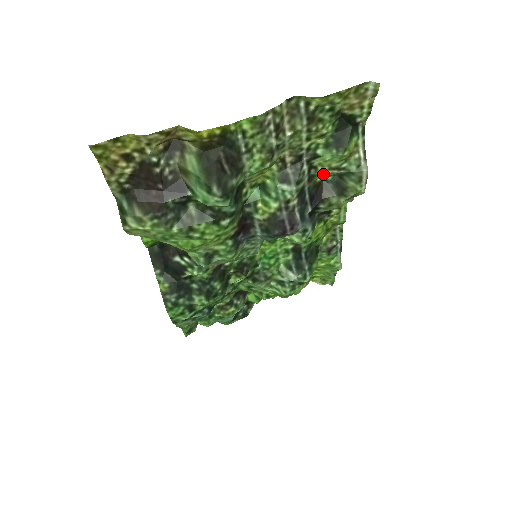
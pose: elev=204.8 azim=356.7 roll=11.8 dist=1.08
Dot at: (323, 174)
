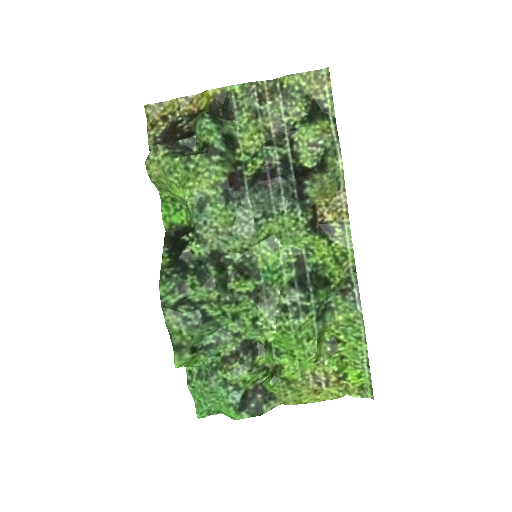
Dot at: (305, 152)
